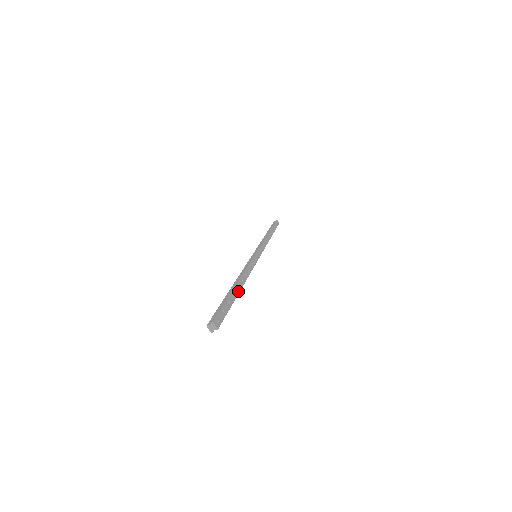
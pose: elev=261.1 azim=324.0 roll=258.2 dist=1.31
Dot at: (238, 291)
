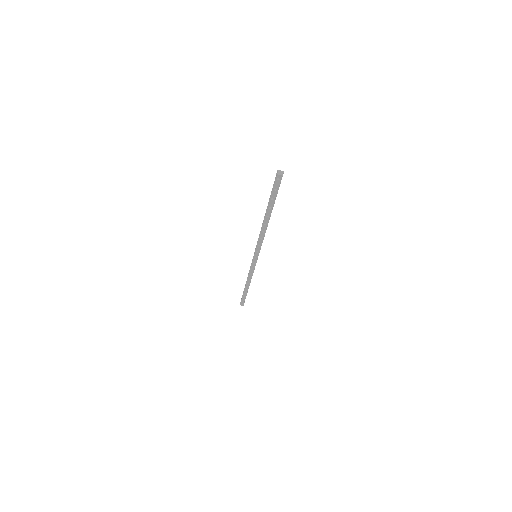
Dot at: occluded
